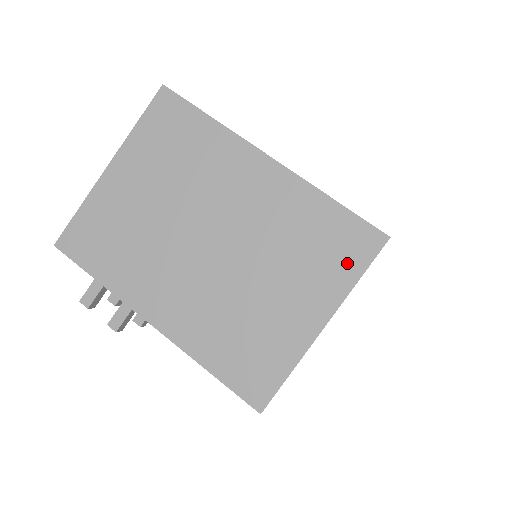
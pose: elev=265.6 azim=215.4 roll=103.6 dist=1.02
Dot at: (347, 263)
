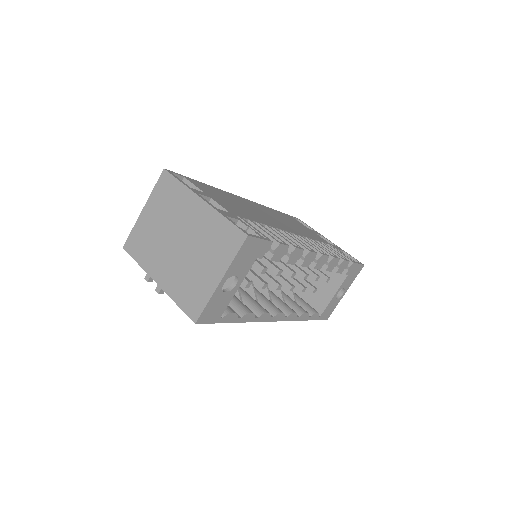
Dot at: (230, 249)
